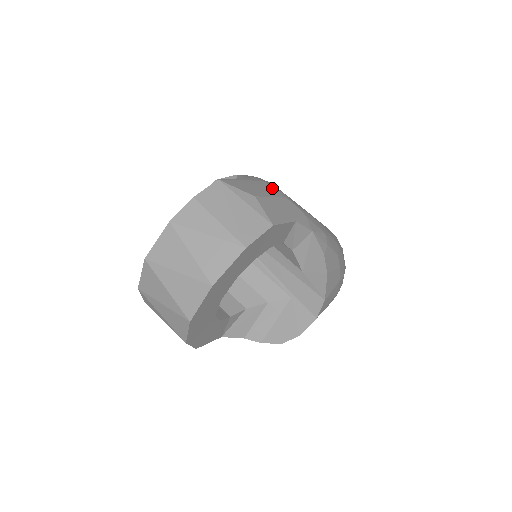
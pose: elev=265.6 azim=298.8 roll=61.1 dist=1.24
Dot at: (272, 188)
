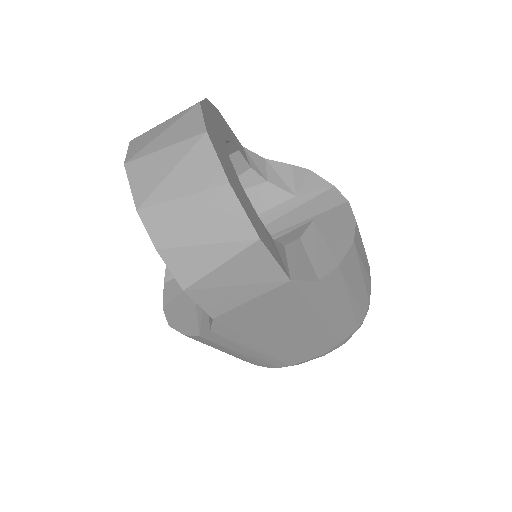
Dot at: occluded
